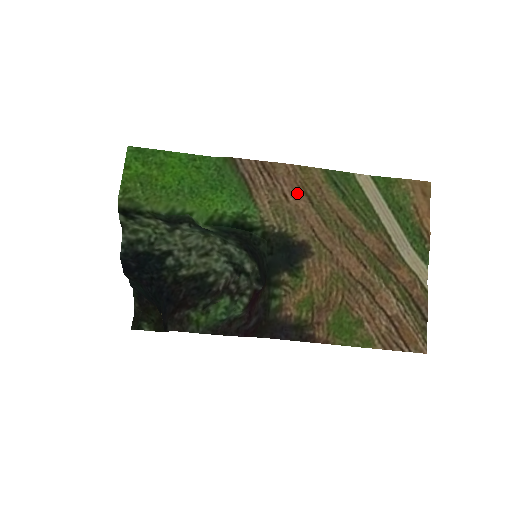
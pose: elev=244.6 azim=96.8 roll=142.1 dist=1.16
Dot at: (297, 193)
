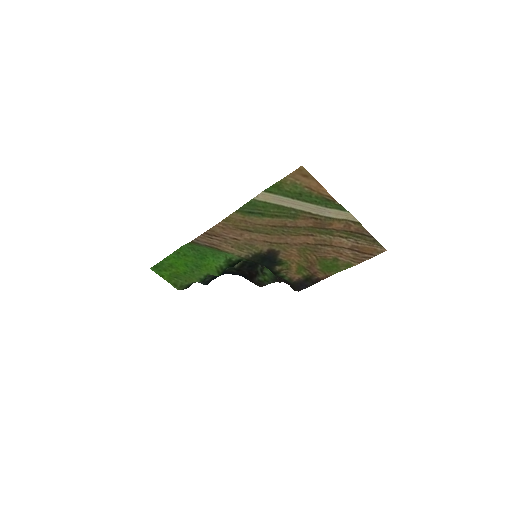
Dot at: (238, 233)
